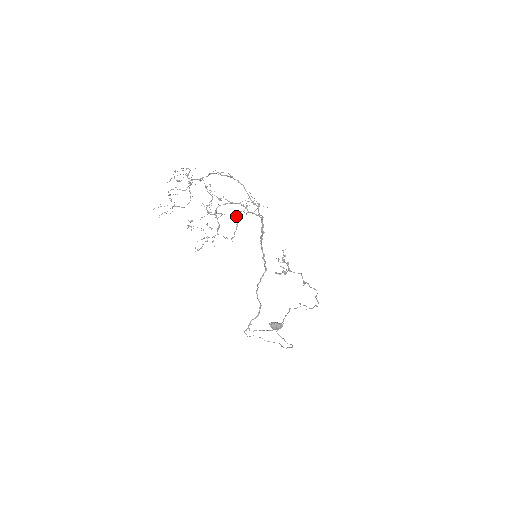
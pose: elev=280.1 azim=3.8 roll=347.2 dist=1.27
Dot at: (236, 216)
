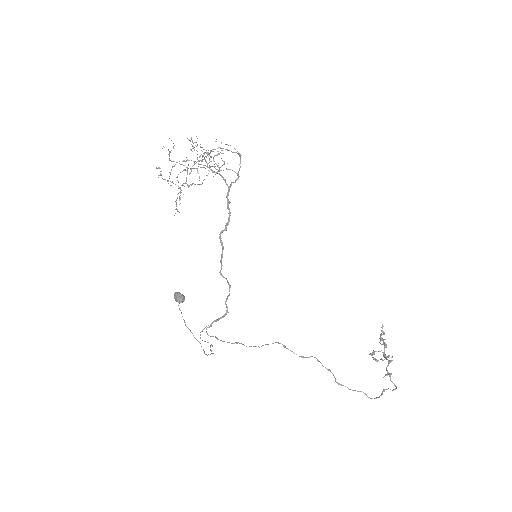
Dot at: (182, 161)
